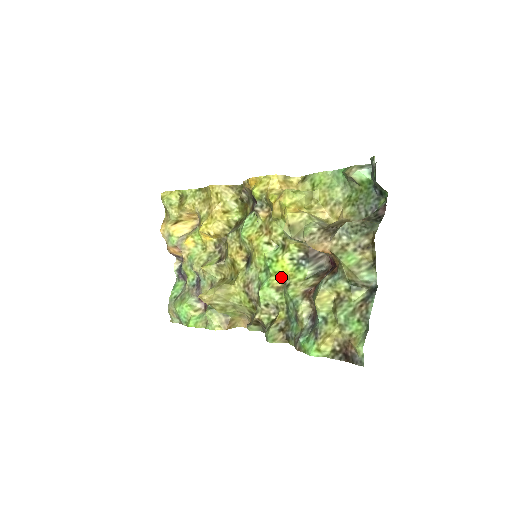
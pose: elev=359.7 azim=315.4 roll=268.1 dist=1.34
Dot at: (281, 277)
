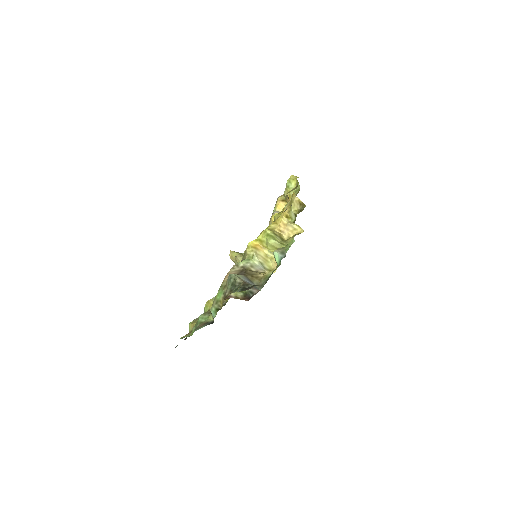
Dot at: occluded
